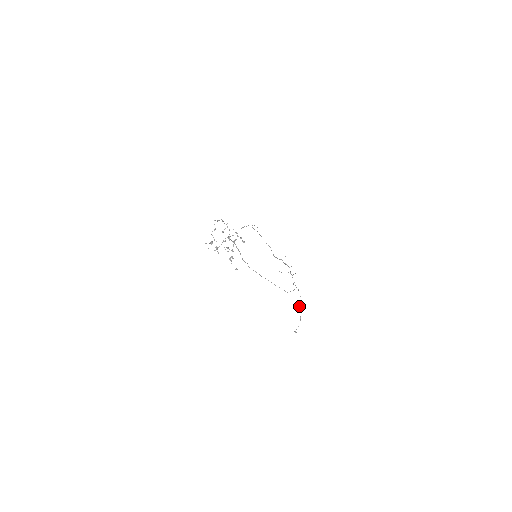
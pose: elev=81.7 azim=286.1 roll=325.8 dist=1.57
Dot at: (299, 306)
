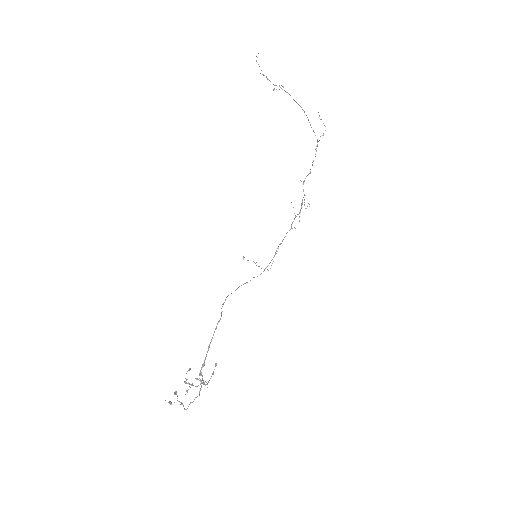
Dot at: occluded
